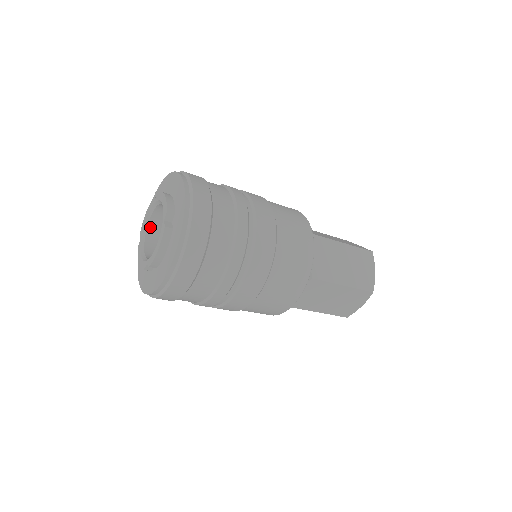
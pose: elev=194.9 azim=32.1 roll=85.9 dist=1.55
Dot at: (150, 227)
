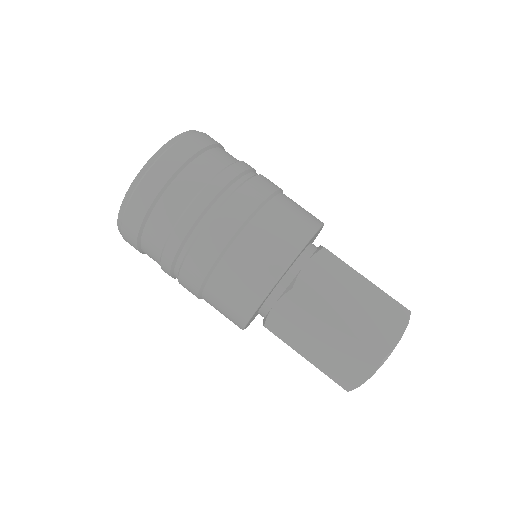
Dot at: occluded
